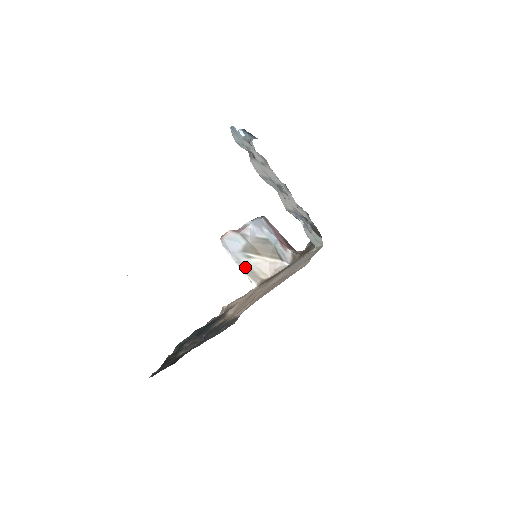
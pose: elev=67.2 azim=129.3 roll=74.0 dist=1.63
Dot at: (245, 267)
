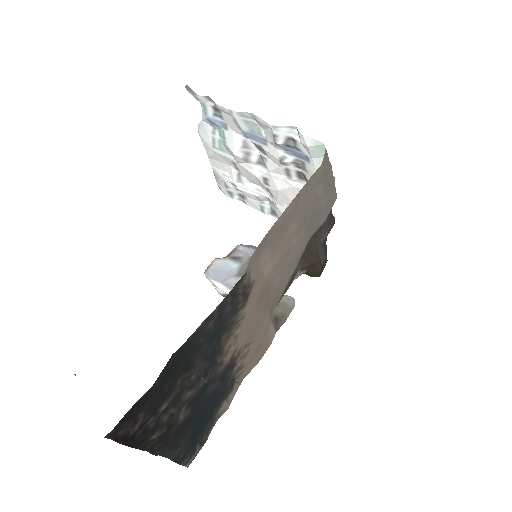
Dot at: occluded
